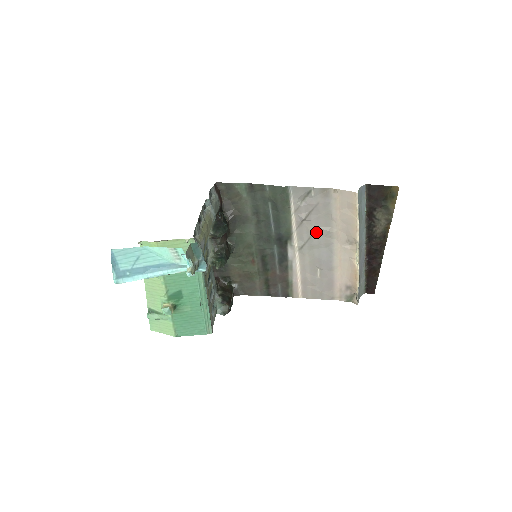
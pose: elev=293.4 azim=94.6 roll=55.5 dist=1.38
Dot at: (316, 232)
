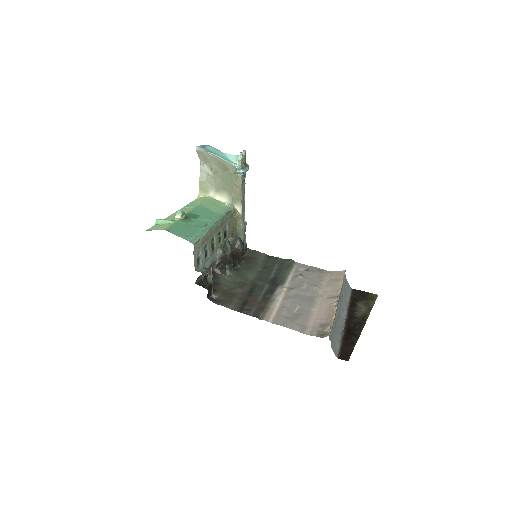
Dot at: (305, 286)
